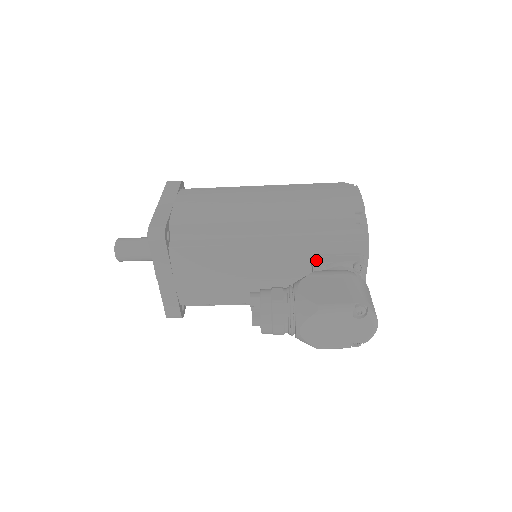
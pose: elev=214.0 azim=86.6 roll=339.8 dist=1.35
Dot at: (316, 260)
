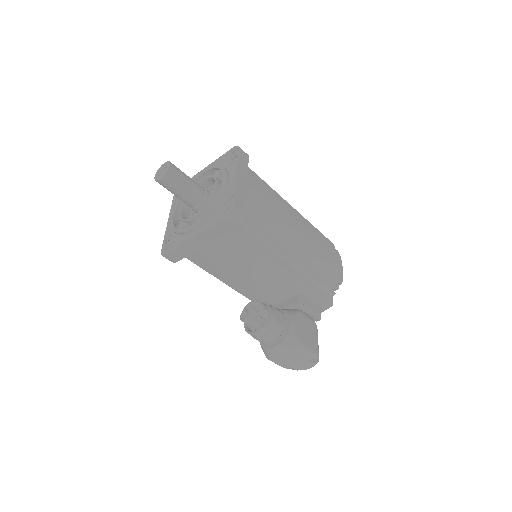
Dot at: (301, 299)
